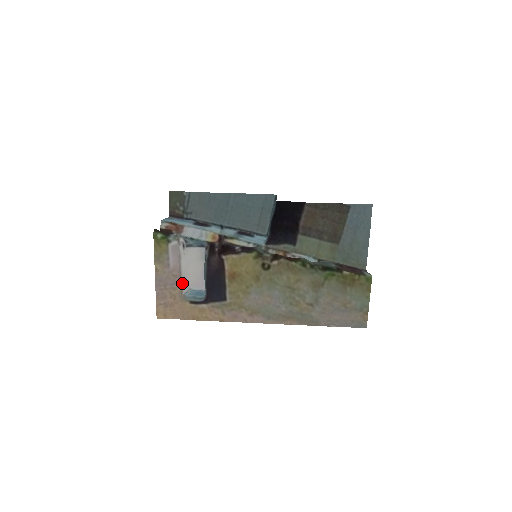
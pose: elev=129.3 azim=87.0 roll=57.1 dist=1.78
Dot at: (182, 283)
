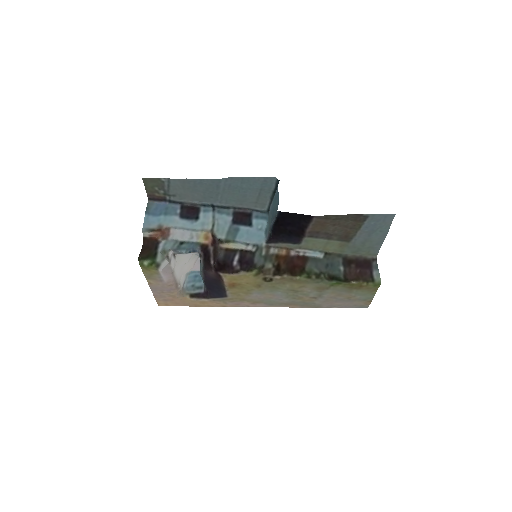
Dot at: (179, 286)
